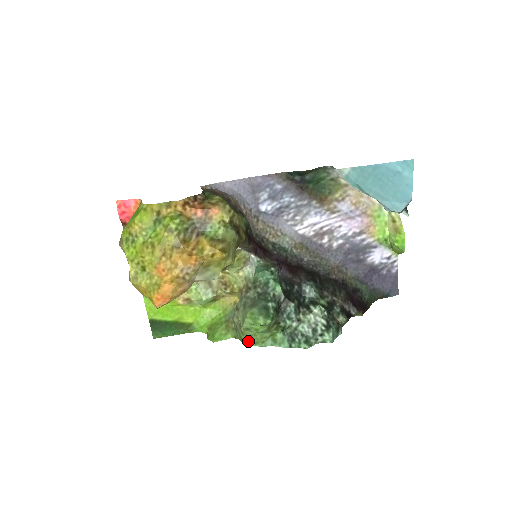
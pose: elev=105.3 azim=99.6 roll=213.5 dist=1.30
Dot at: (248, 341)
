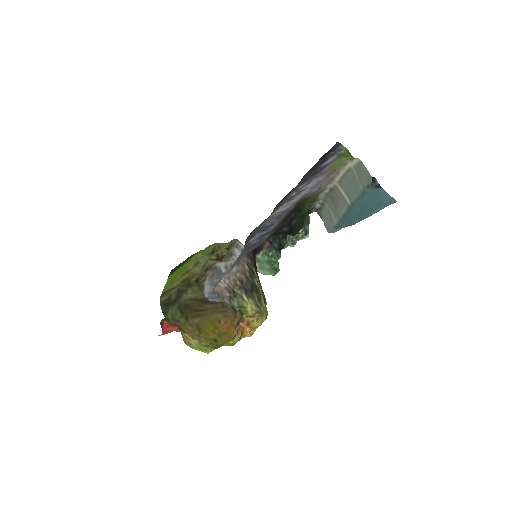
Dot at: occluded
